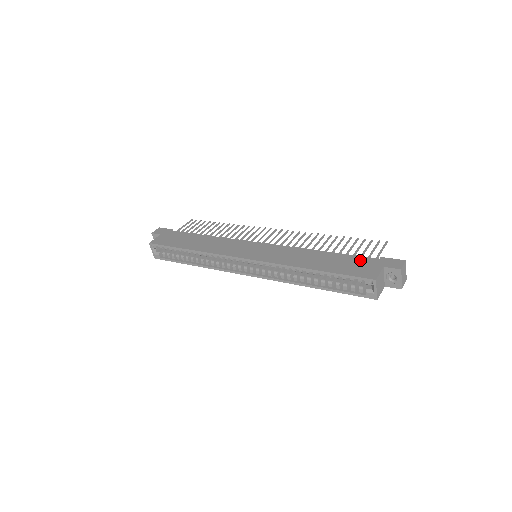
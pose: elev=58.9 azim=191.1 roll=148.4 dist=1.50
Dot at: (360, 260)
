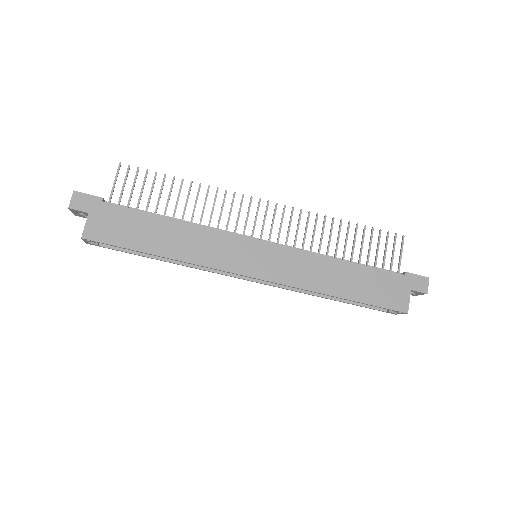
Dot at: (387, 279)
